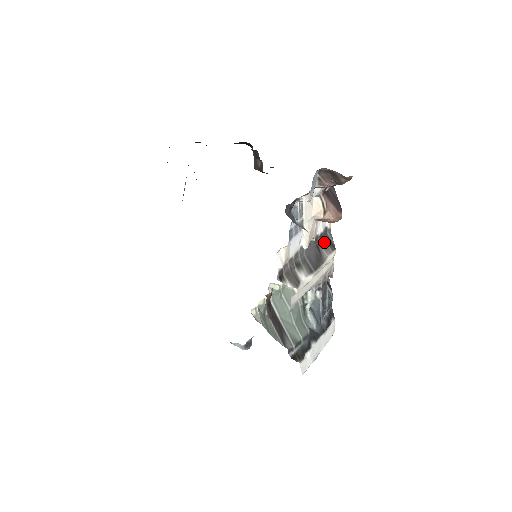
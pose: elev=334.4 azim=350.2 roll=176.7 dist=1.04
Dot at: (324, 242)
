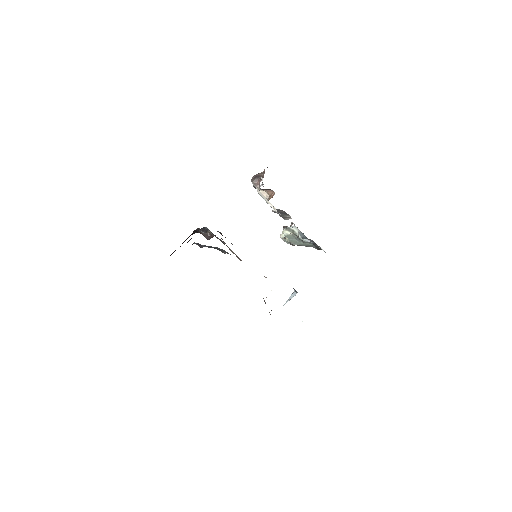
Dot at: (277, 211)
